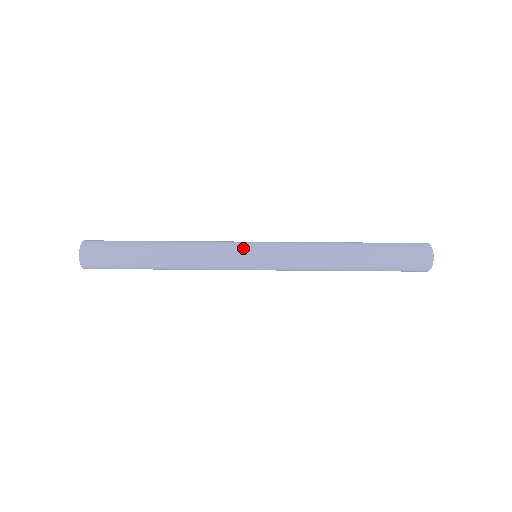
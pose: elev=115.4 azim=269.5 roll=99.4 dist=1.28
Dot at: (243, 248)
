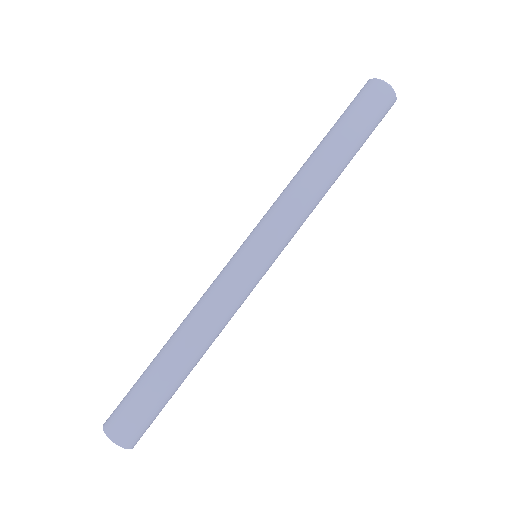
Dot at: (233, 258)
